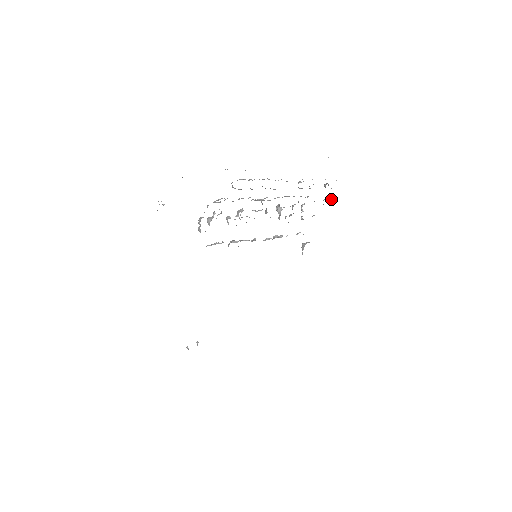
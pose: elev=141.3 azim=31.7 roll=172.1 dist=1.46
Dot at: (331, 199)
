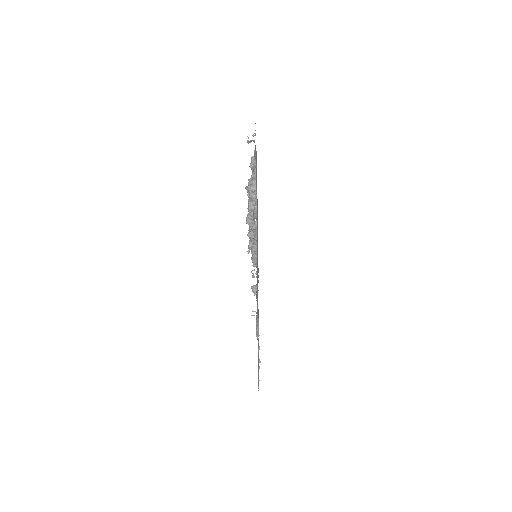
Dot at: occluded
